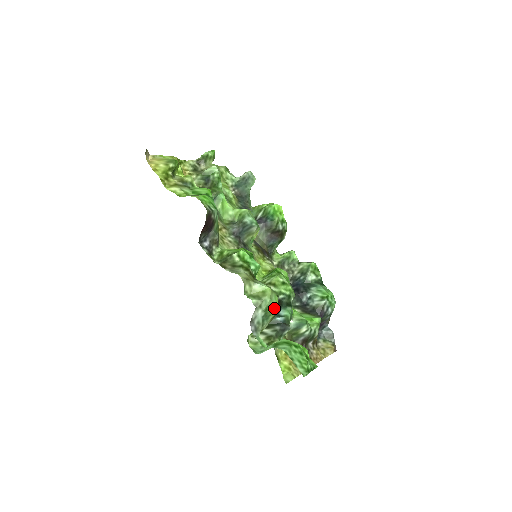
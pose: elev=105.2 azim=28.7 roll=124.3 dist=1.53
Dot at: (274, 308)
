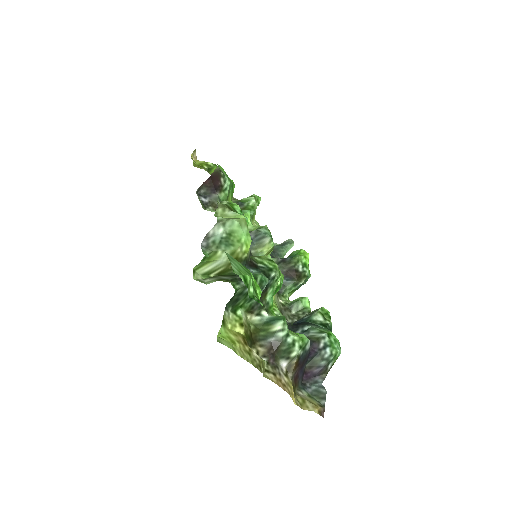
Dot at: (241, 243)
